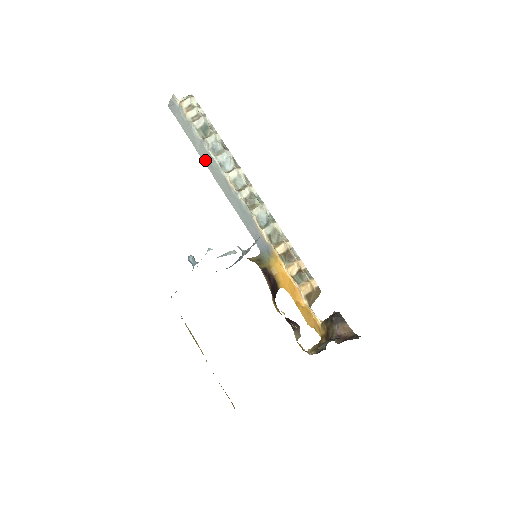
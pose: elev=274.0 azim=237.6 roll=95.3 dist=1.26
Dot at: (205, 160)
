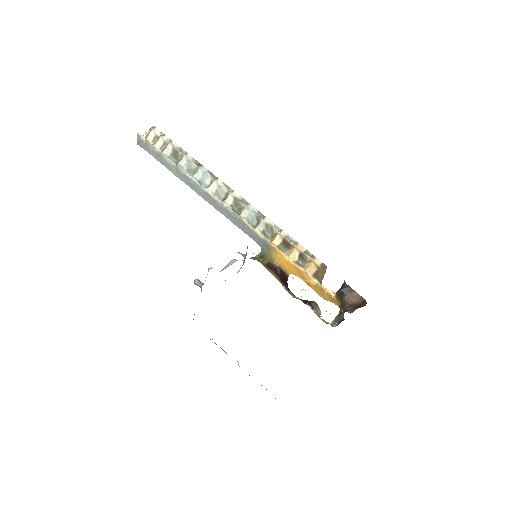
Dot at: (185, 182)
